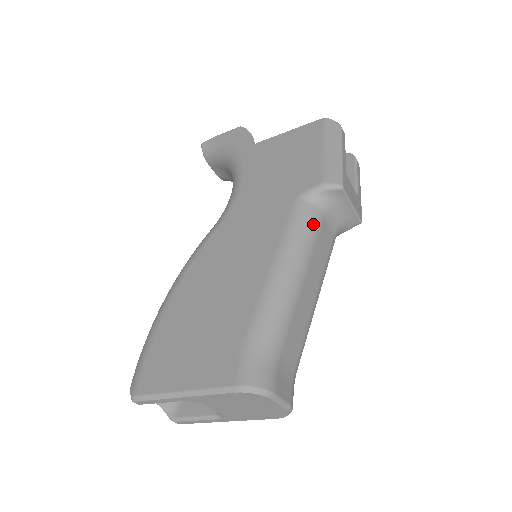
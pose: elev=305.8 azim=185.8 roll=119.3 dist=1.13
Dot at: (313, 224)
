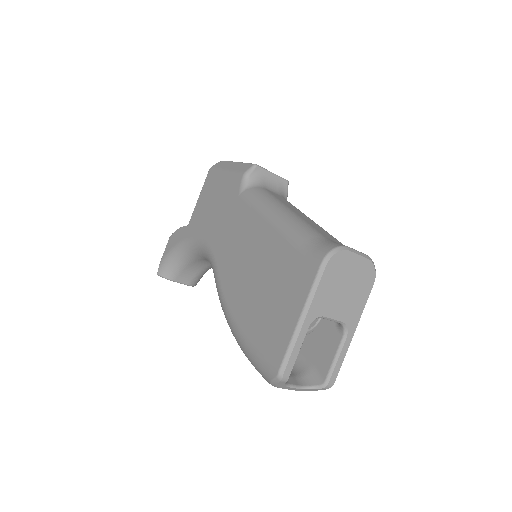
Dot at: (263, 192)
